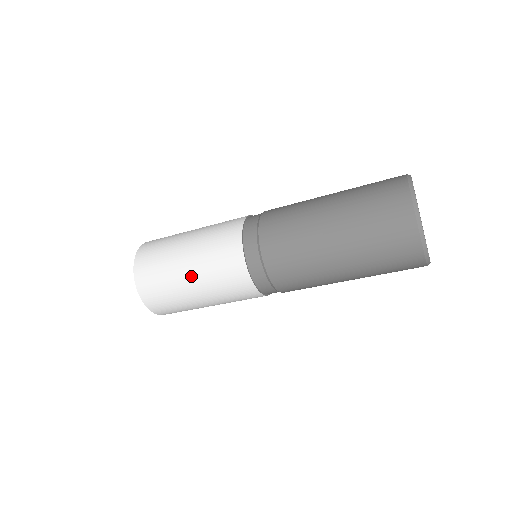
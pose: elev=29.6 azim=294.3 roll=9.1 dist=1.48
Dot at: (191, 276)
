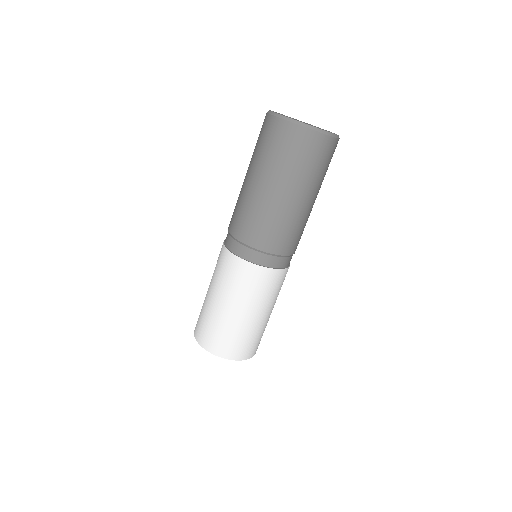
Dot at: (211, 293)
